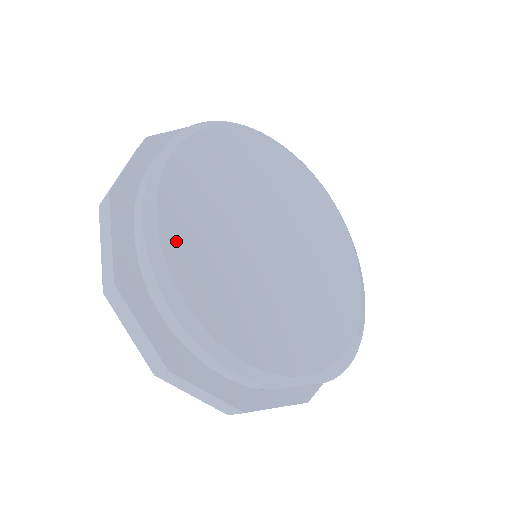
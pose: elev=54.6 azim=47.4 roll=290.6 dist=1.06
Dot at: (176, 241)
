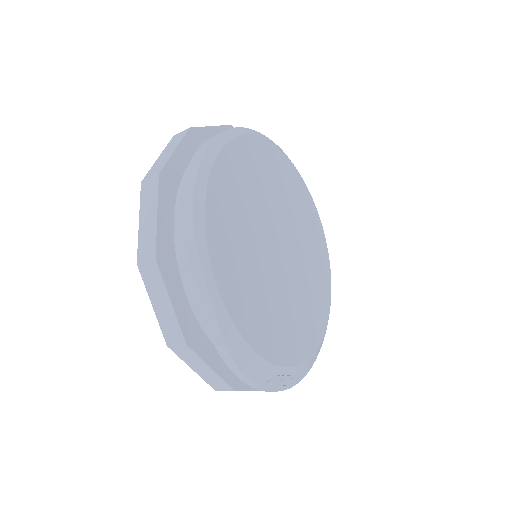
Dot at: (243, 150)
